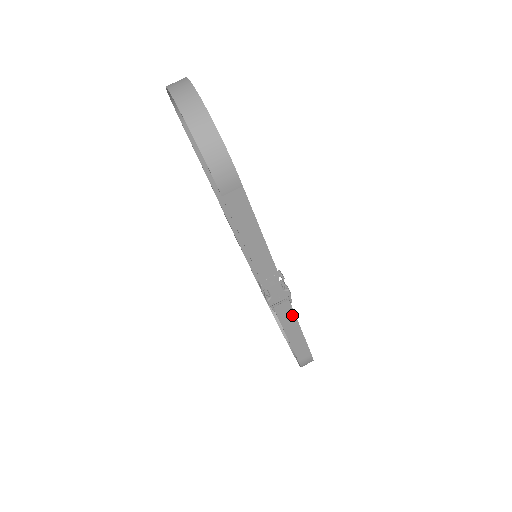
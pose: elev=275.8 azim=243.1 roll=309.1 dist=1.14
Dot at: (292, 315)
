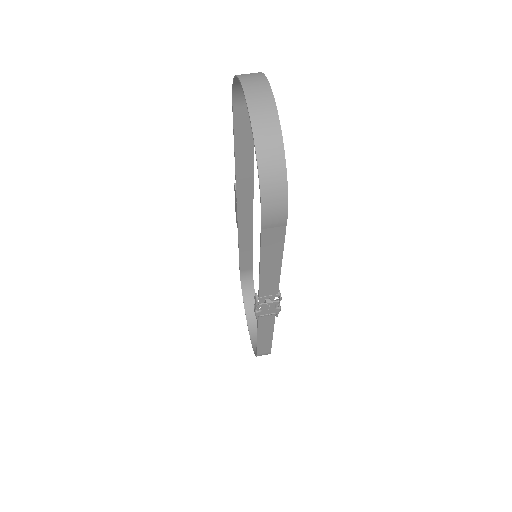
Dot at: (271, 324)
